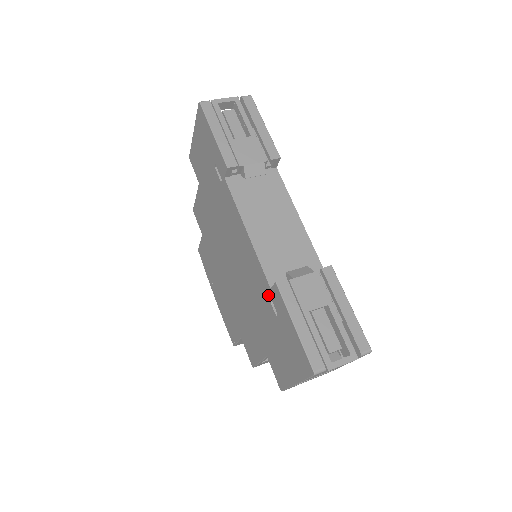
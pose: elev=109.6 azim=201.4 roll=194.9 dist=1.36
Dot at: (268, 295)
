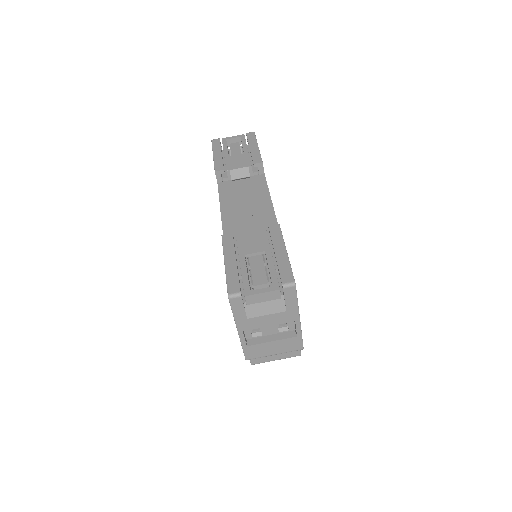
Dot at: occluded
